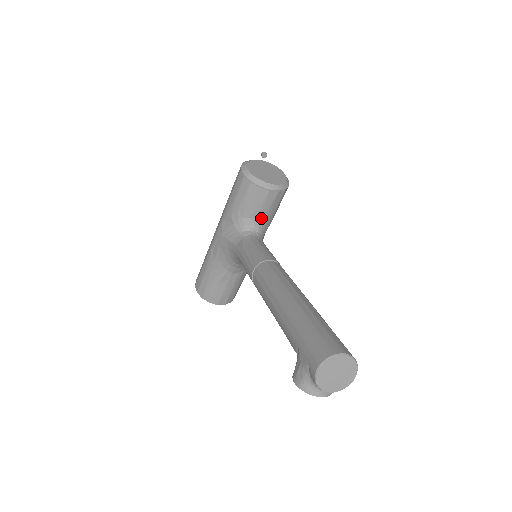
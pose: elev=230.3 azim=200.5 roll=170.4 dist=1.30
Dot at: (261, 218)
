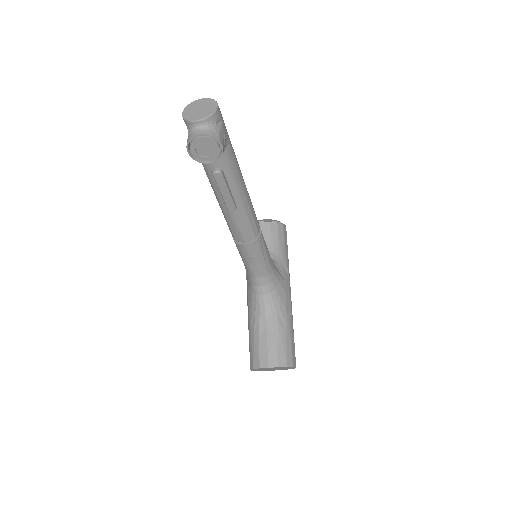
Dot at: occluded
